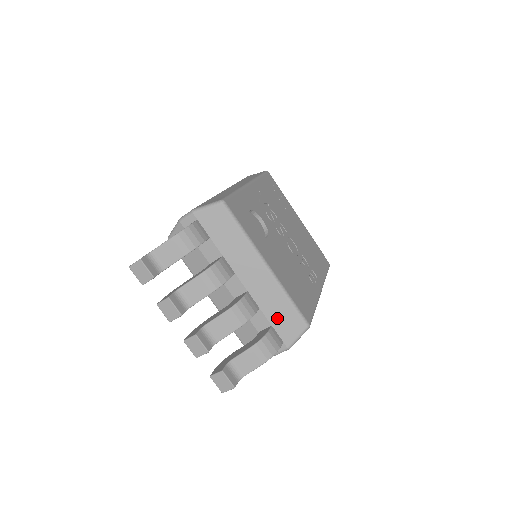
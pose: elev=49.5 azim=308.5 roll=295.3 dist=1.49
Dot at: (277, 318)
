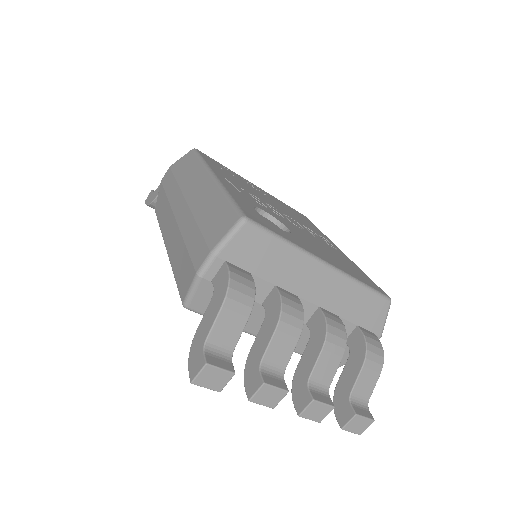
Dot at: (359, 314)
